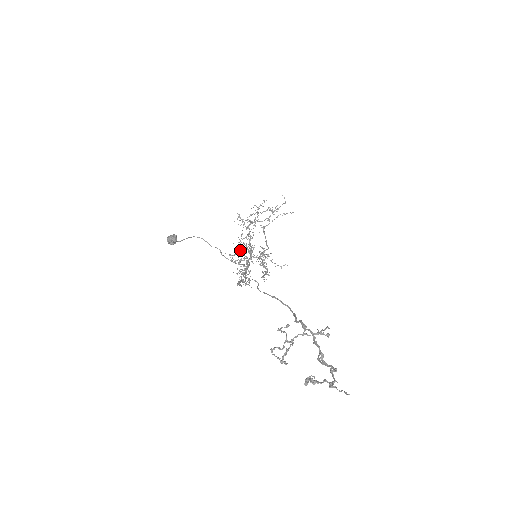
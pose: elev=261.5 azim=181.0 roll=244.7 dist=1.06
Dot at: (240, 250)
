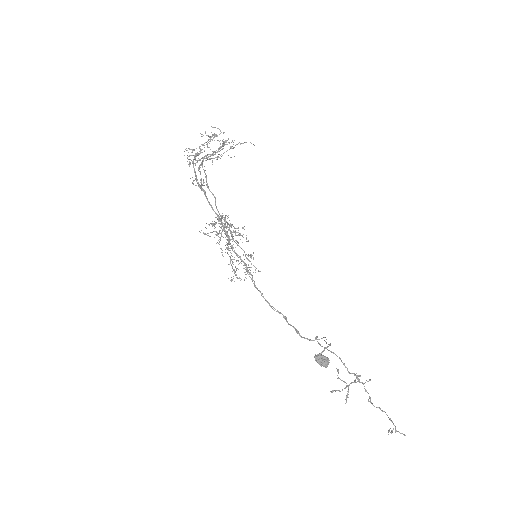
Dot at: (226, 234)
